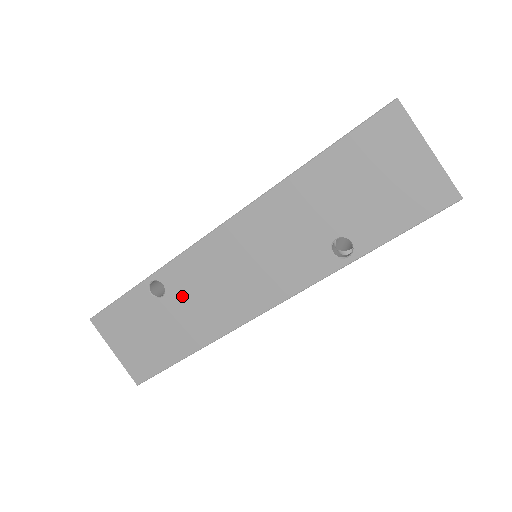
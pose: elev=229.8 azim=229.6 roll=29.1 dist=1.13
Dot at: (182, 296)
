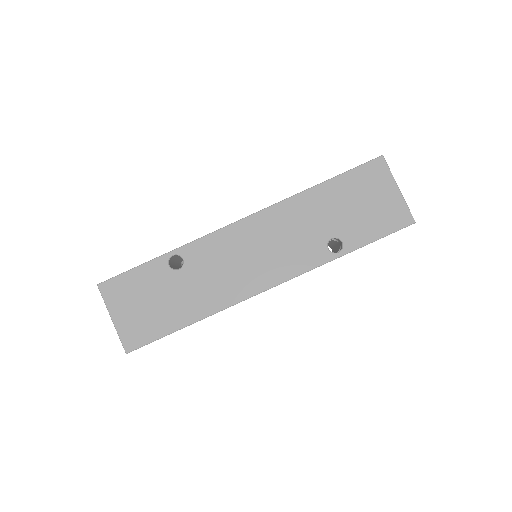
Dot at: (198, 270)
